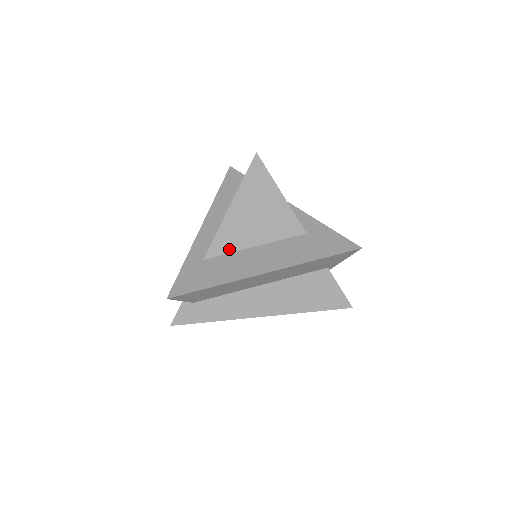
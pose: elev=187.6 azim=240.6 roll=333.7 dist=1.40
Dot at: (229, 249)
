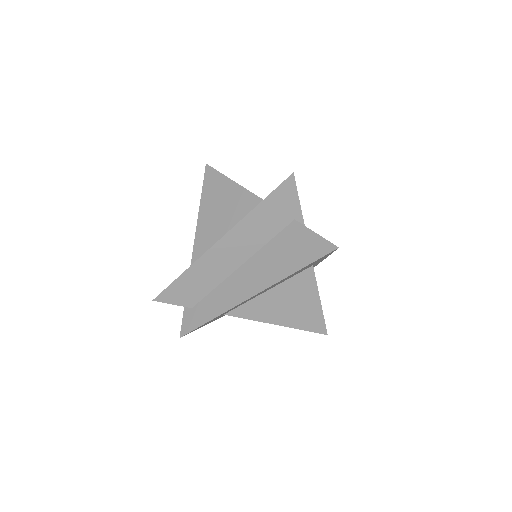
Dot at: (207, 247)
